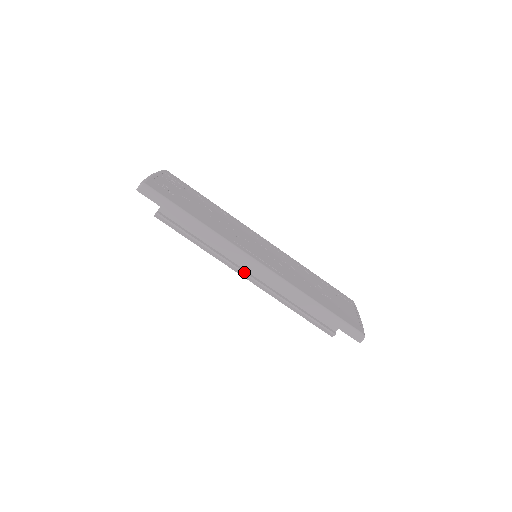
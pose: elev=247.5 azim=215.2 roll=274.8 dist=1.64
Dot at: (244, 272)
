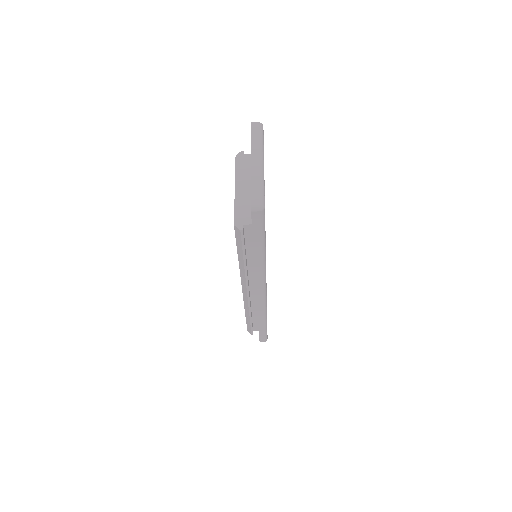
Dot at: occluded
